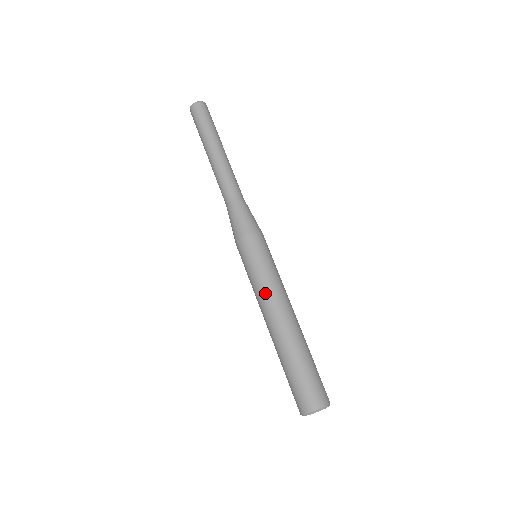
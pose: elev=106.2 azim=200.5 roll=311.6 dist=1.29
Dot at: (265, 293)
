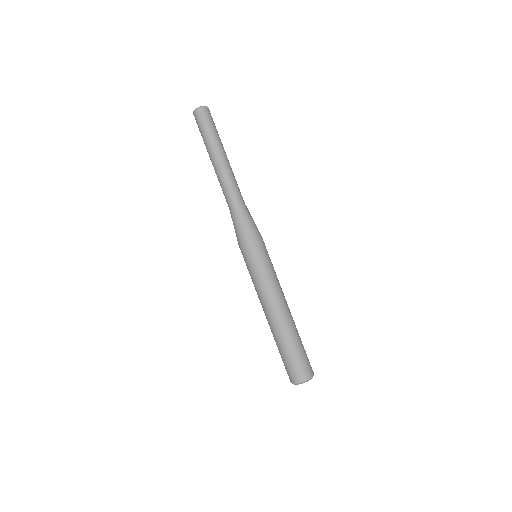
Dot at: (273, 288)
